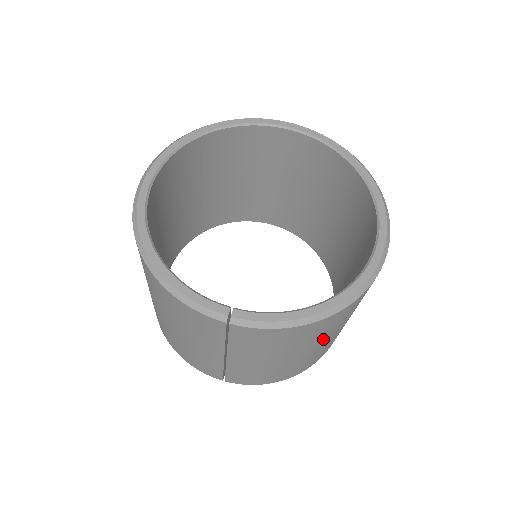
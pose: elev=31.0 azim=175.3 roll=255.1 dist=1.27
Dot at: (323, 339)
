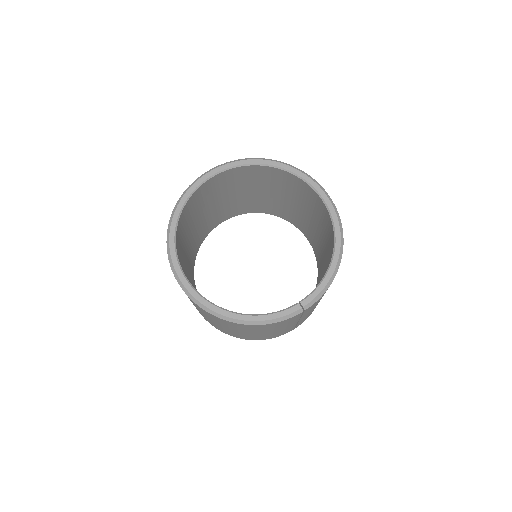
Dot at: occluded
